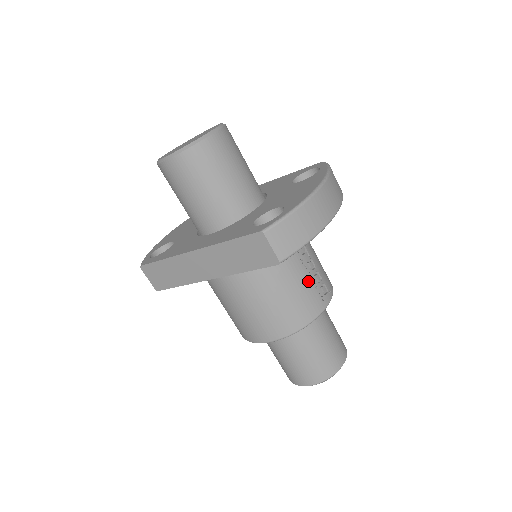
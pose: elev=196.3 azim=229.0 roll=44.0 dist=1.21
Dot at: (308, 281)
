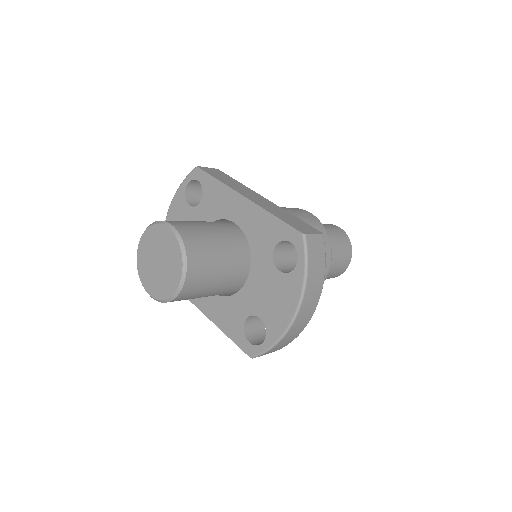
Dot at: occluded
